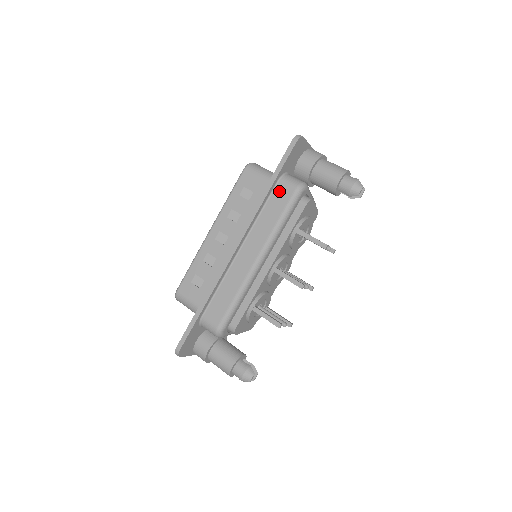
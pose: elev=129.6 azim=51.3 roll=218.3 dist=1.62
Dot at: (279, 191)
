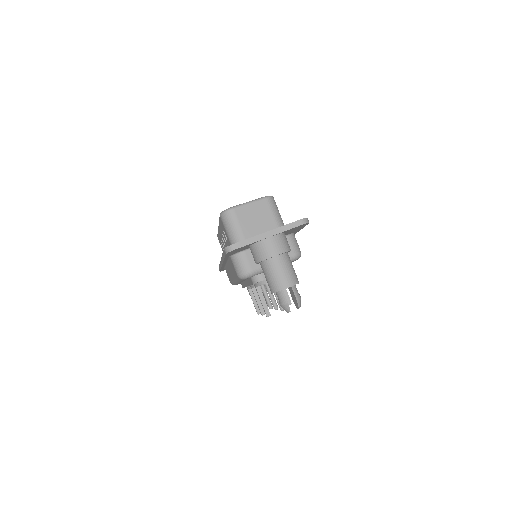
Dot at: occluded
